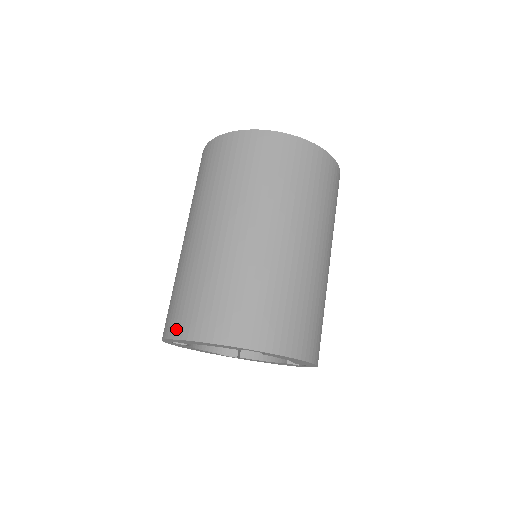
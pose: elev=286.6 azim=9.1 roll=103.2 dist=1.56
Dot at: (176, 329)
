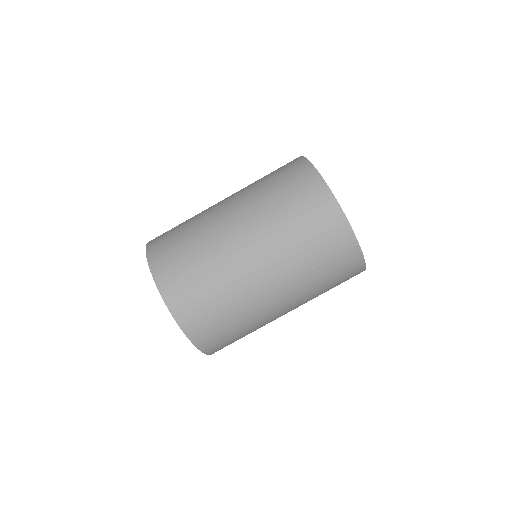
Dot at: (169, 292)
